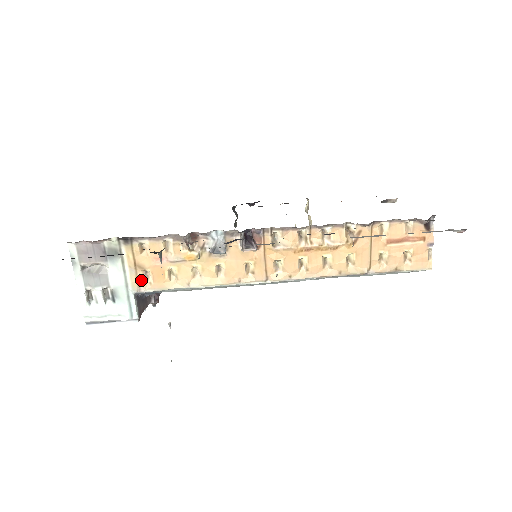
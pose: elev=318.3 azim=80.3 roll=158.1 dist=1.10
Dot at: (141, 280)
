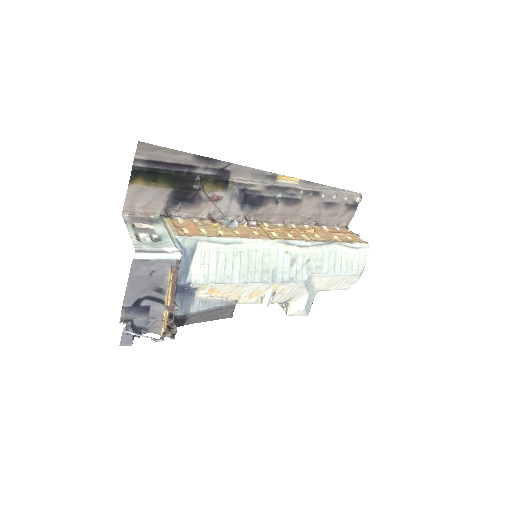
Dot at: (180, 232)
